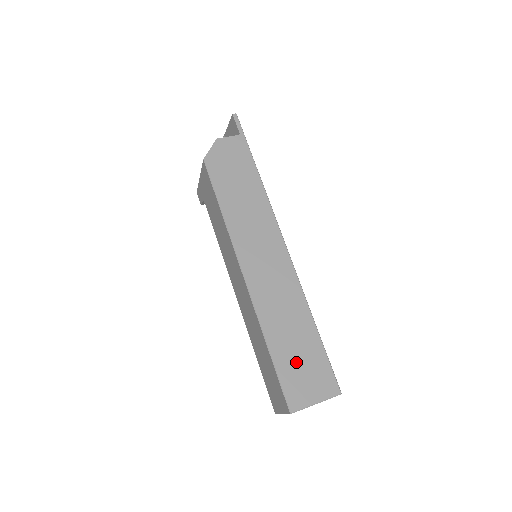
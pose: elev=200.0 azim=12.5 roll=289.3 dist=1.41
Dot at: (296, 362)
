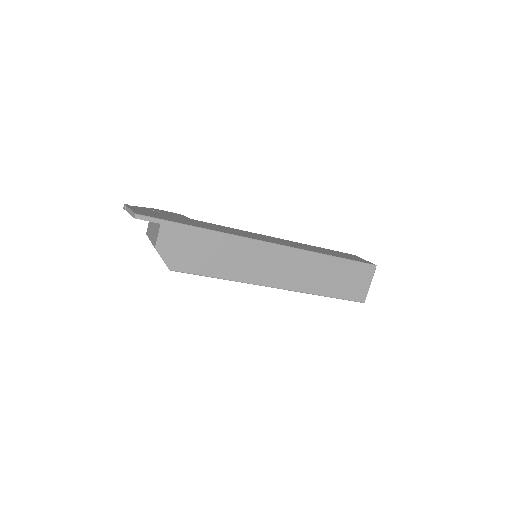
Dot at: (344, 284)
